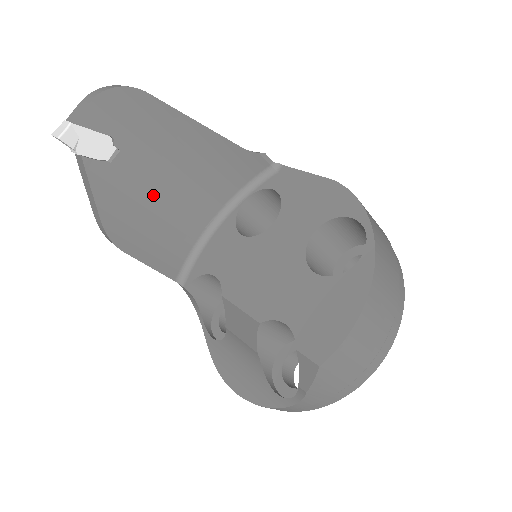
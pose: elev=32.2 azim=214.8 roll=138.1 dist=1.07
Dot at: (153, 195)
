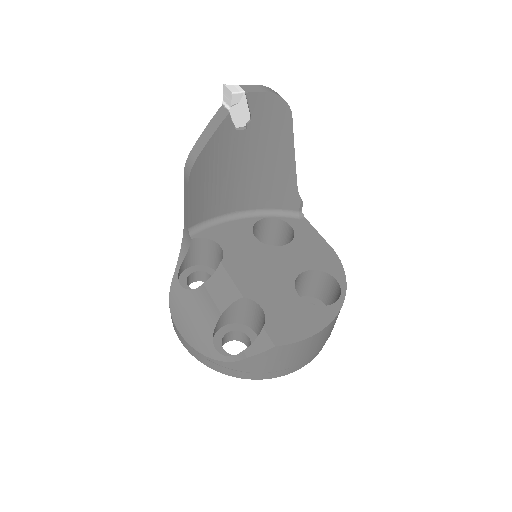
Dot at: (232, 168)
